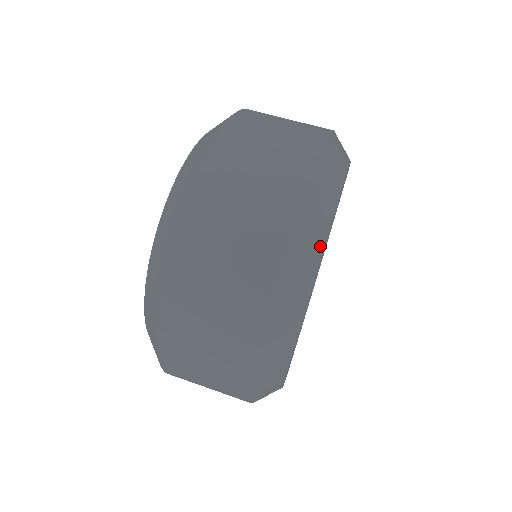
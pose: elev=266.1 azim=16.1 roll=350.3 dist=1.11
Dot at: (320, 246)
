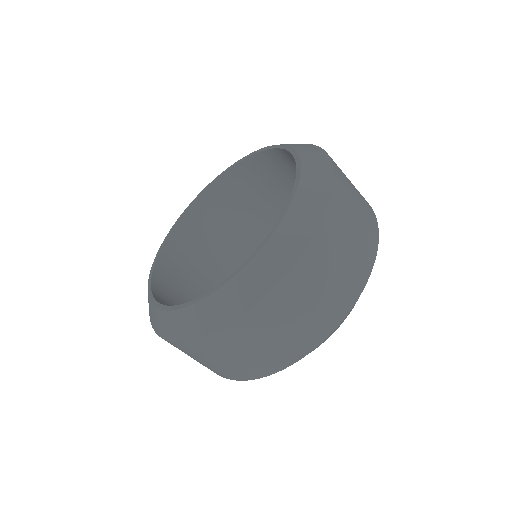
Dot at: occluded
